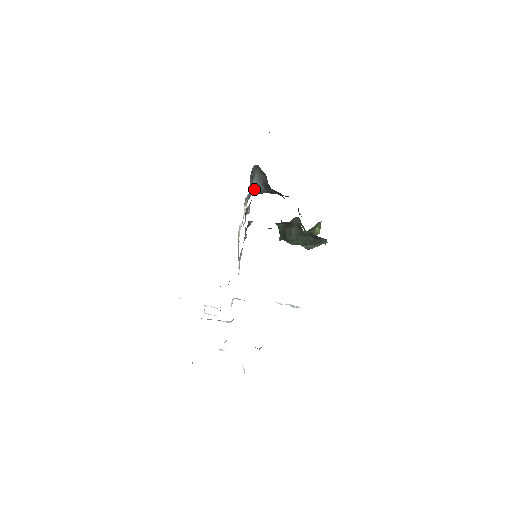
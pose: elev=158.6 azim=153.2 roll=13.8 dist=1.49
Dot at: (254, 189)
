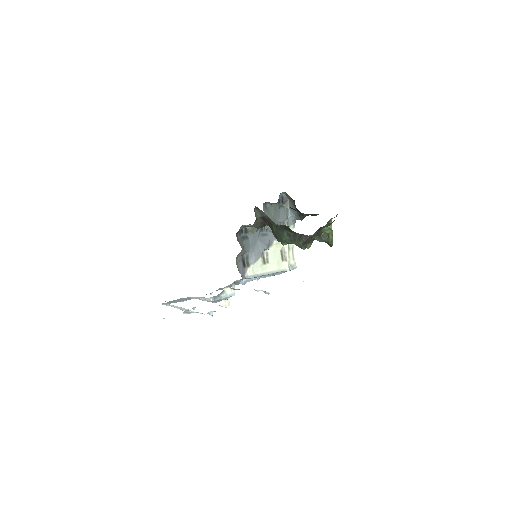
Dot at: (293, 216)
